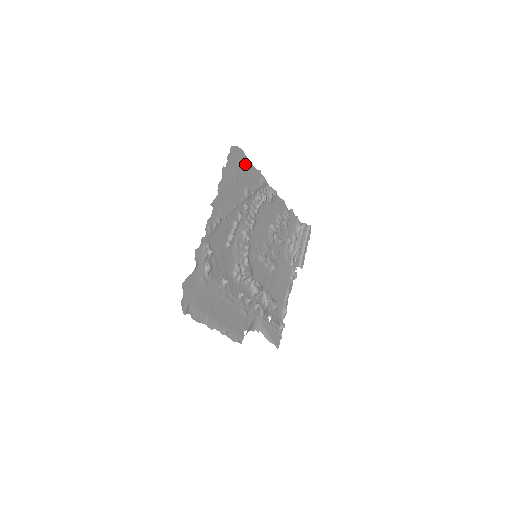
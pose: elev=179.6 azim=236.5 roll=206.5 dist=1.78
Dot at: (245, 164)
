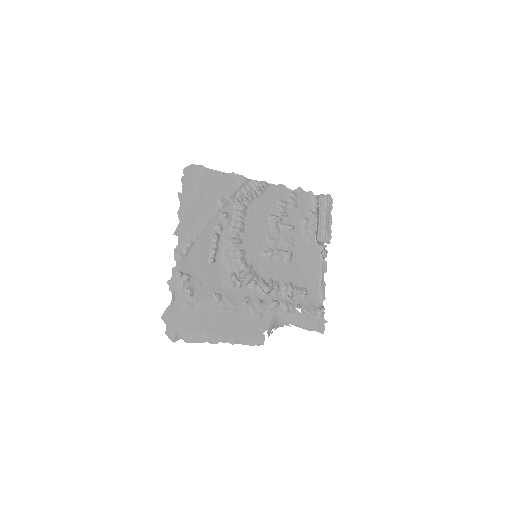
Dot at: (209, 176)
